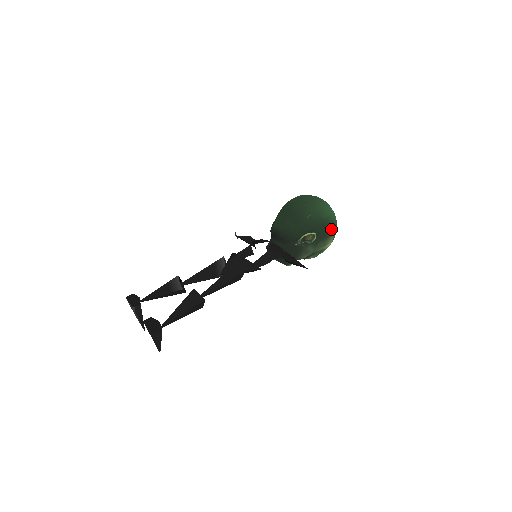
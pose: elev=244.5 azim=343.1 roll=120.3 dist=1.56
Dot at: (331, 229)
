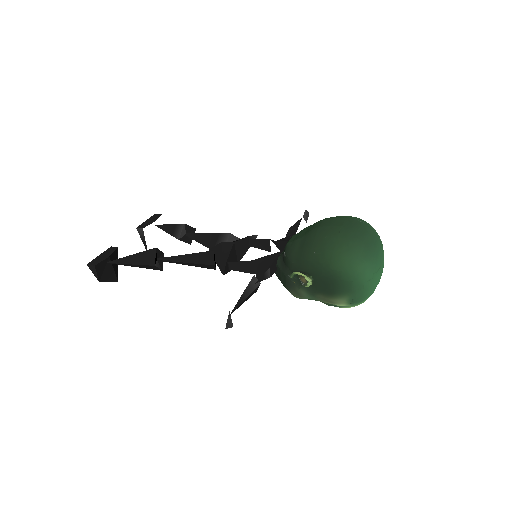
Dot at: (340, 289)
